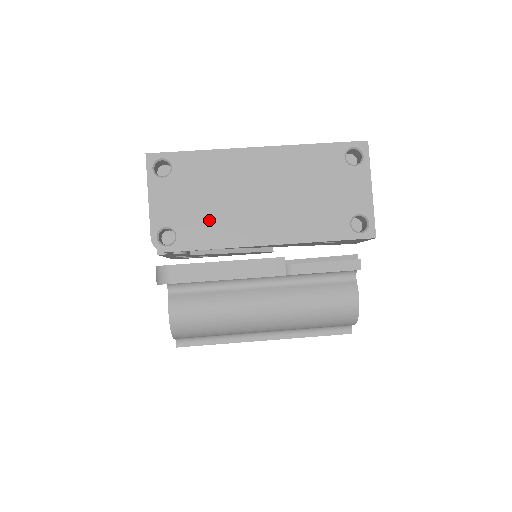
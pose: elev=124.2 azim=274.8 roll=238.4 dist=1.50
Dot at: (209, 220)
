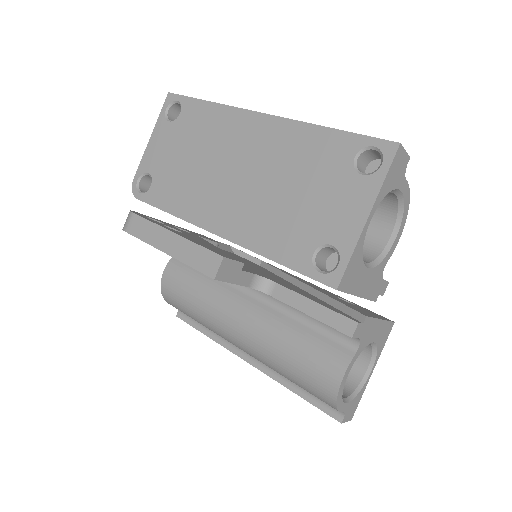
Dot at: (181, 181)
